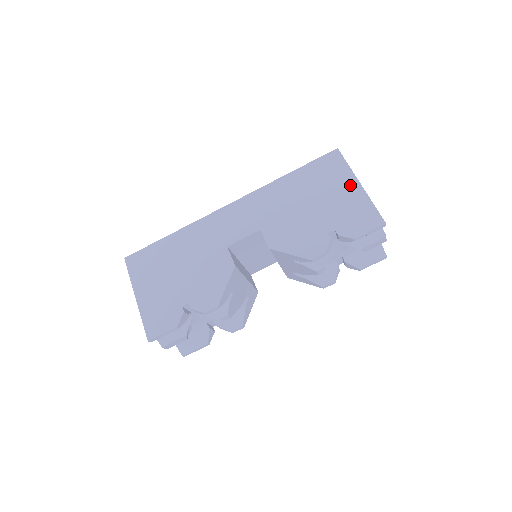
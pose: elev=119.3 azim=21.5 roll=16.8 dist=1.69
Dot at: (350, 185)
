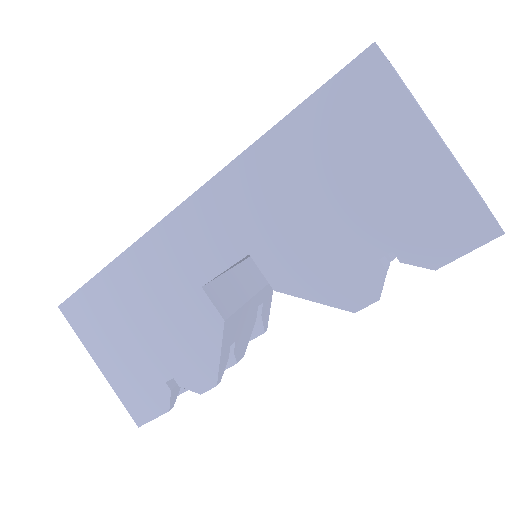
Dot at: (415, 143)
